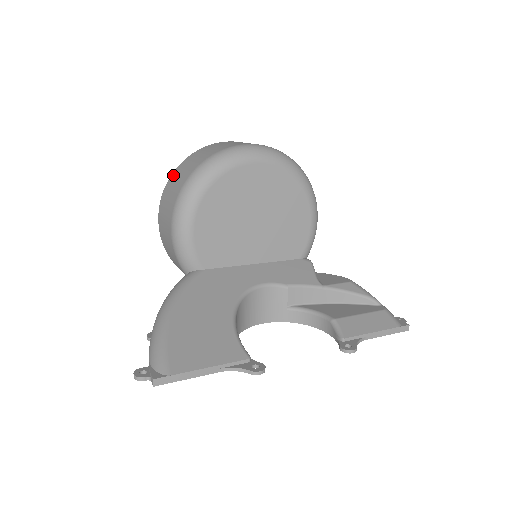
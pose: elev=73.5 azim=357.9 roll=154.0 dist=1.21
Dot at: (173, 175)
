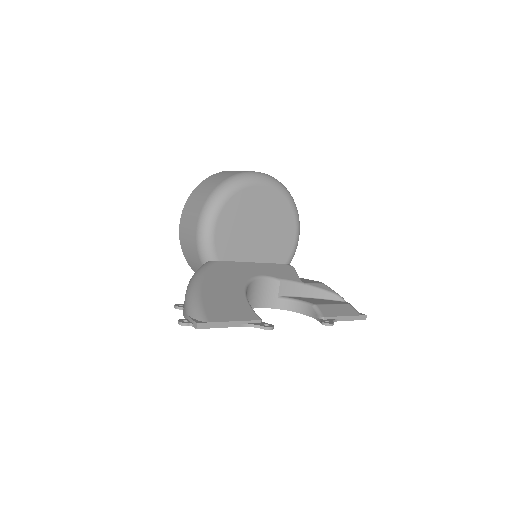
Dot at: (196, 189)
